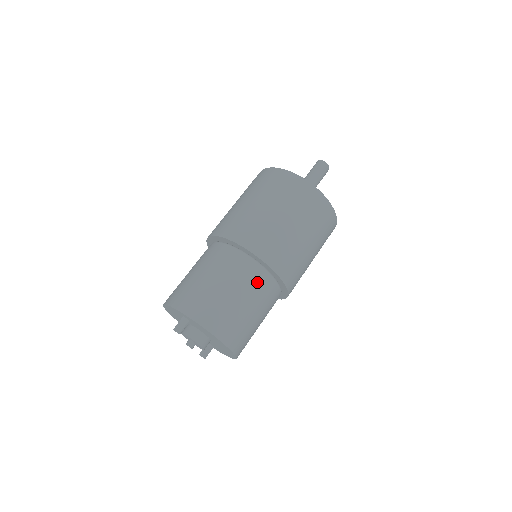
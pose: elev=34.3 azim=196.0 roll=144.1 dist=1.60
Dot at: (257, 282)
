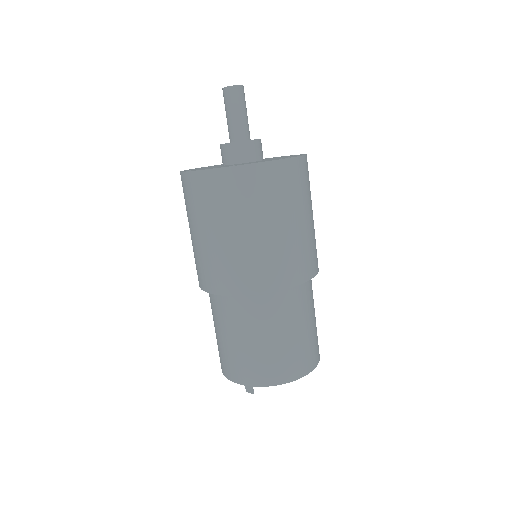
Dot at: (274, 310)
